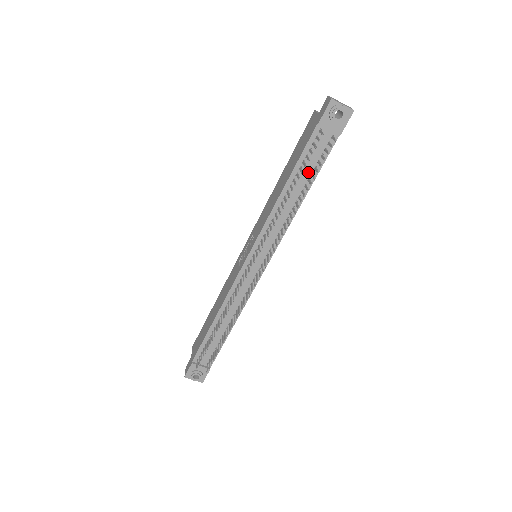
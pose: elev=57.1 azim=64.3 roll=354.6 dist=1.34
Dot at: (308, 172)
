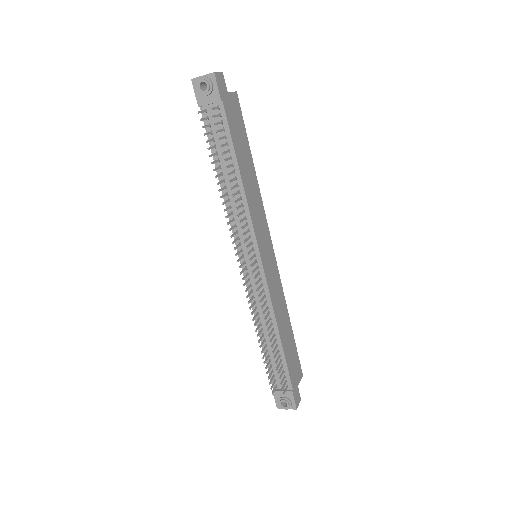
Dot at: occluded
